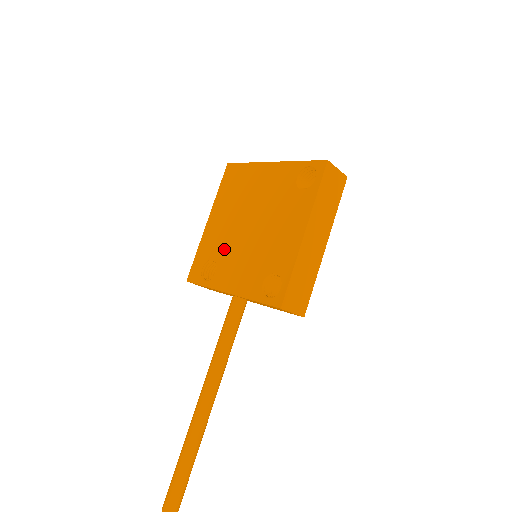
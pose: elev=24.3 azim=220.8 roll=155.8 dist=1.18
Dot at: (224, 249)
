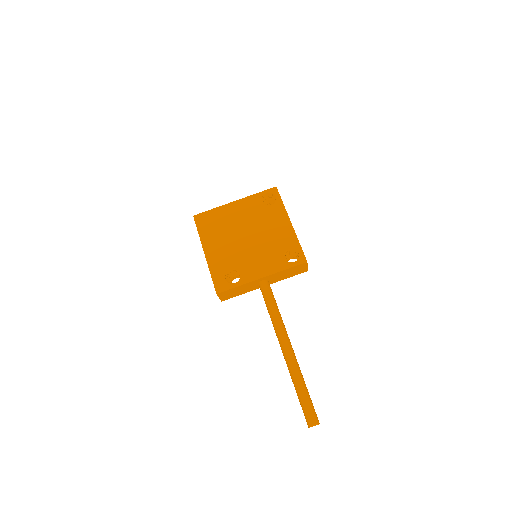
Dot at: (236, 259)
